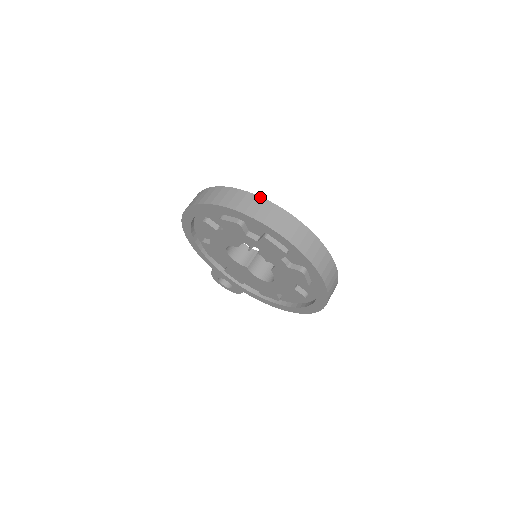
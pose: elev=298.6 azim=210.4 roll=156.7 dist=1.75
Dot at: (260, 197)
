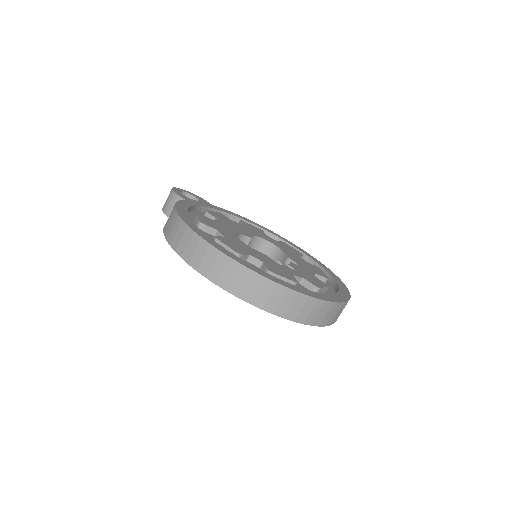
Dot at: (321, 301)
